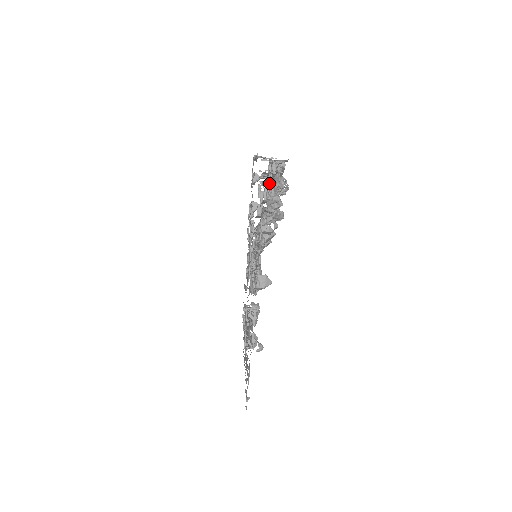
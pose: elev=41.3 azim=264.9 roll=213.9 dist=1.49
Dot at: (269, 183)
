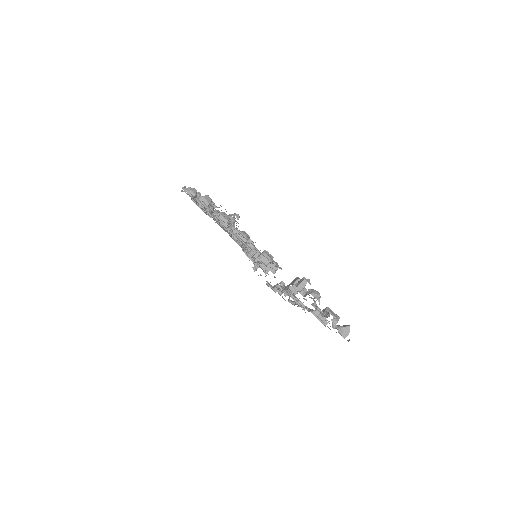
Dot at: occluded
